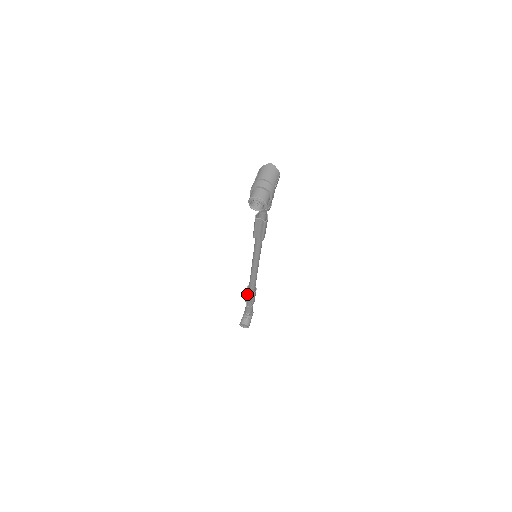
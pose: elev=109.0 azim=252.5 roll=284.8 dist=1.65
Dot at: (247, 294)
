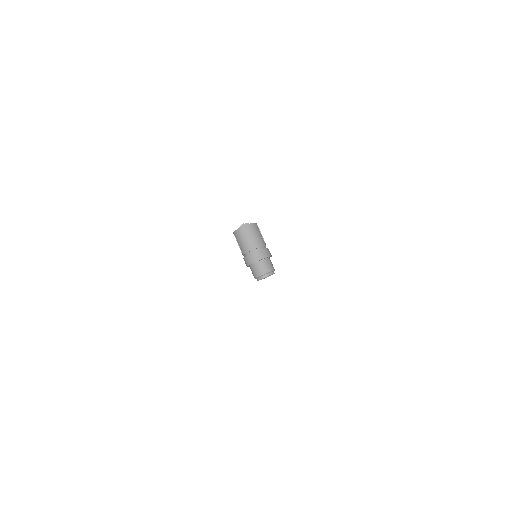
Dot at: occluded
